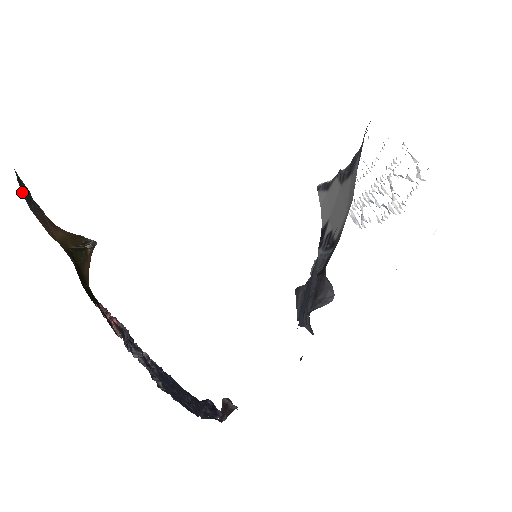
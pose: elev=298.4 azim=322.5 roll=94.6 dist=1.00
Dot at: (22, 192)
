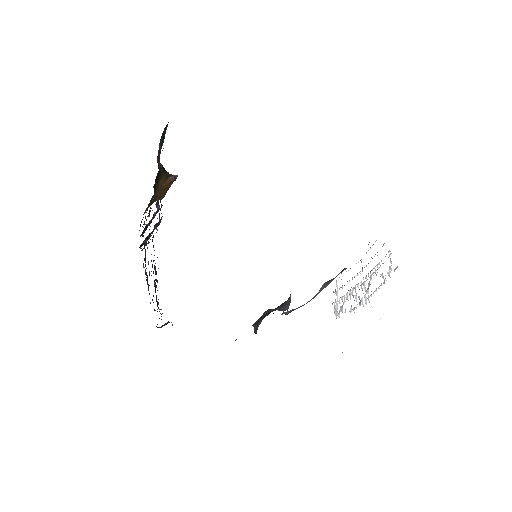
Dot at: (163, 133)
